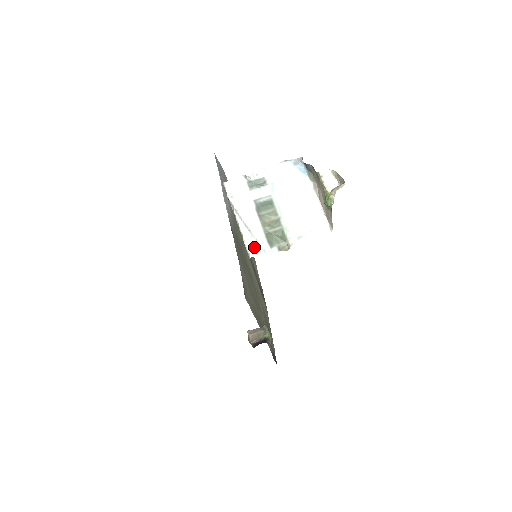
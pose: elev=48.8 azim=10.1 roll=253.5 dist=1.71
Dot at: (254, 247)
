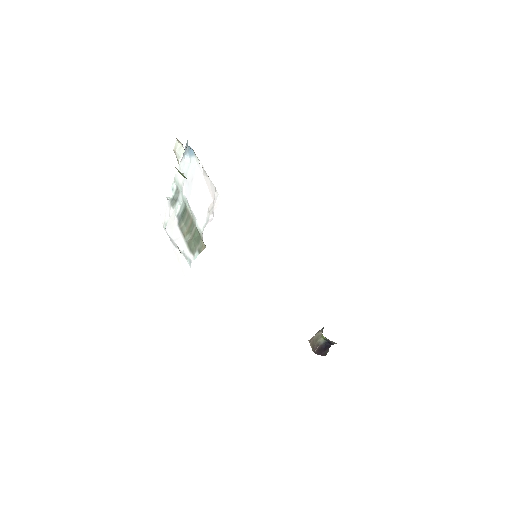
Dot at: (185, 263)
